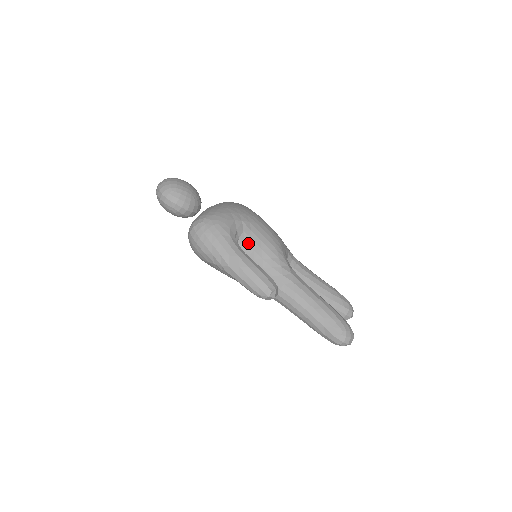
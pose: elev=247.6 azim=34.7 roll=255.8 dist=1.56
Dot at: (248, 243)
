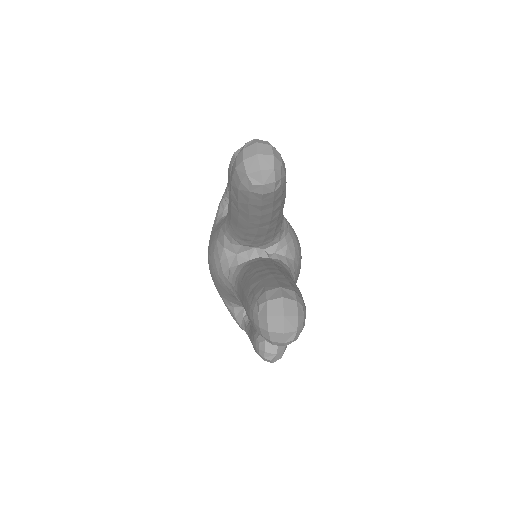
Dot at: occluded
